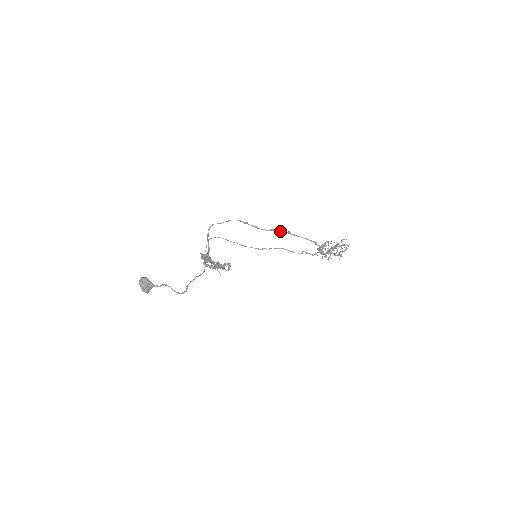
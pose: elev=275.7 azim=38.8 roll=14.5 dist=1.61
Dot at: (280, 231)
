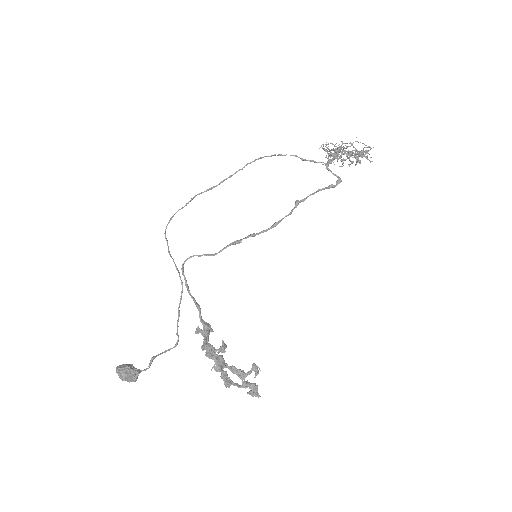
Dot at: occluded
